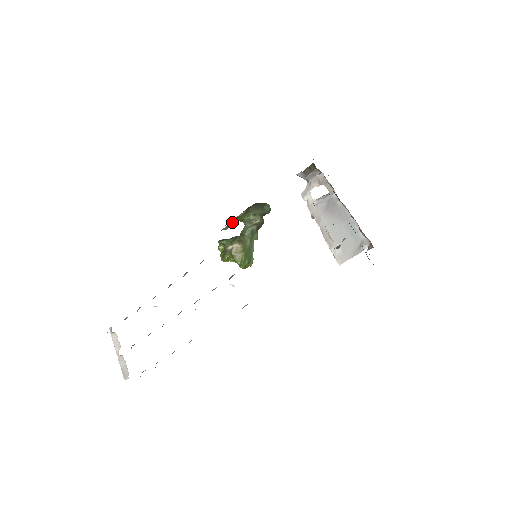
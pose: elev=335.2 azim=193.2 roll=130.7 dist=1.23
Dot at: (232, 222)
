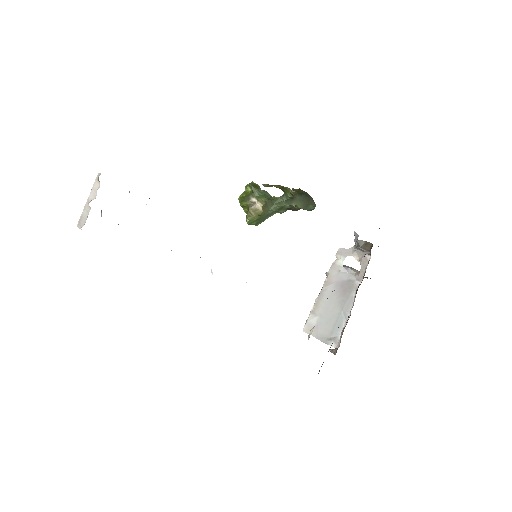
Dot at: (275, 185)
